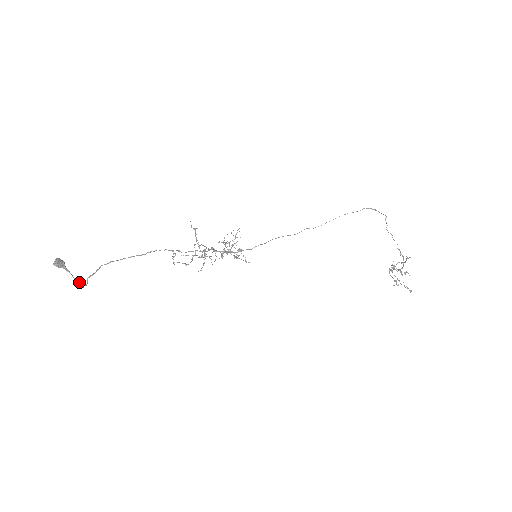
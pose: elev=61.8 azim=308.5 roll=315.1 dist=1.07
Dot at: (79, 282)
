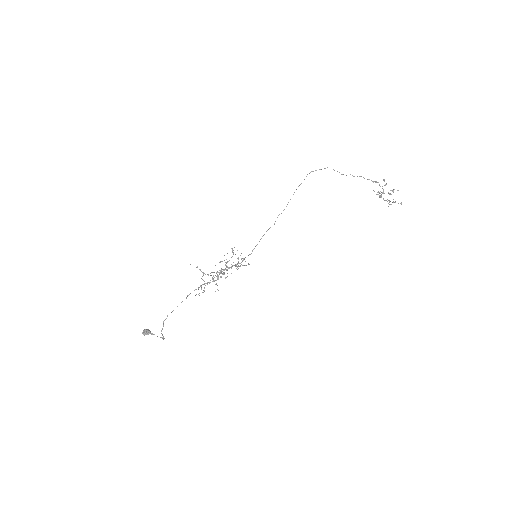
Dot at: (161, 337)
